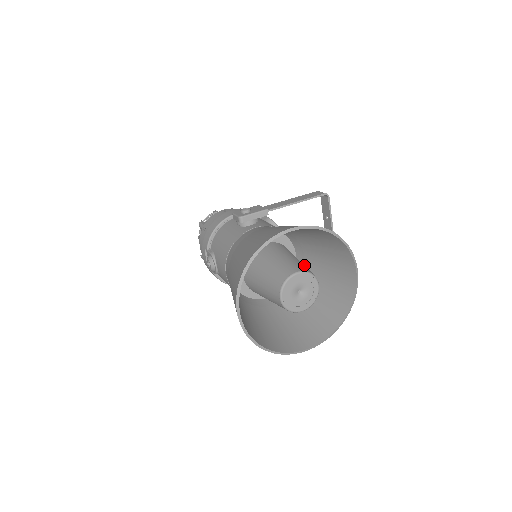
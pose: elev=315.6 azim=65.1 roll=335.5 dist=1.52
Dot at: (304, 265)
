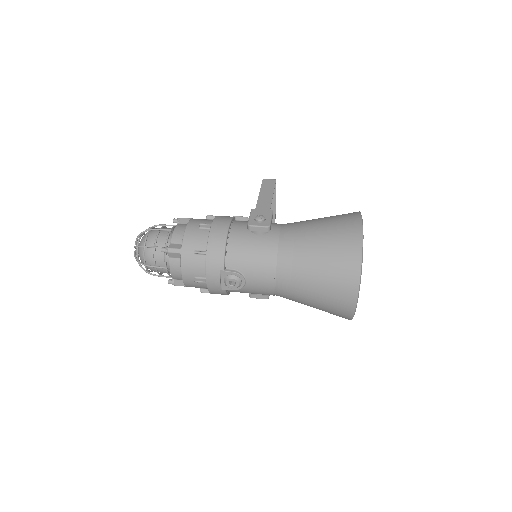
Dot at: occluded
